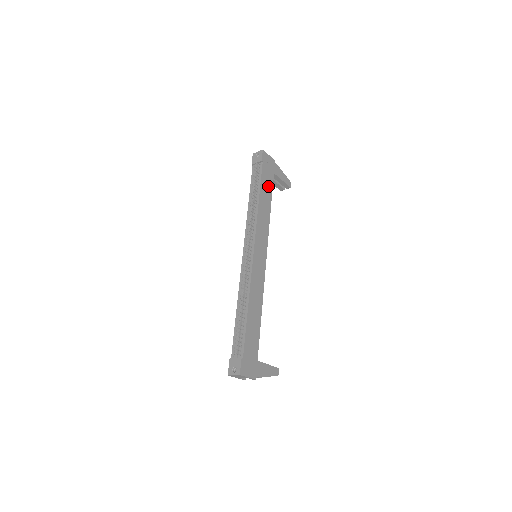
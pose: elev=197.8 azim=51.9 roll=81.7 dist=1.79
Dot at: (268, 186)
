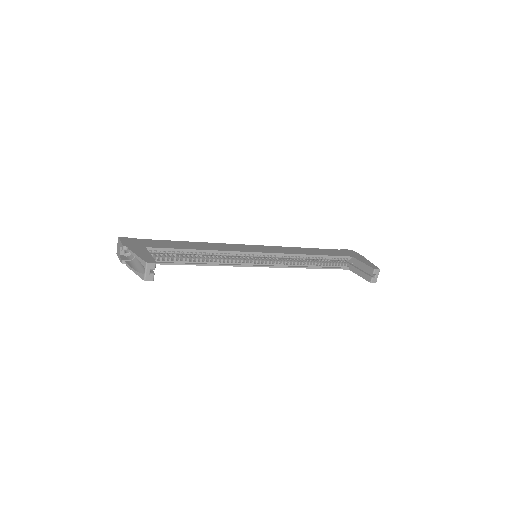
Dot at: (331, 253)
